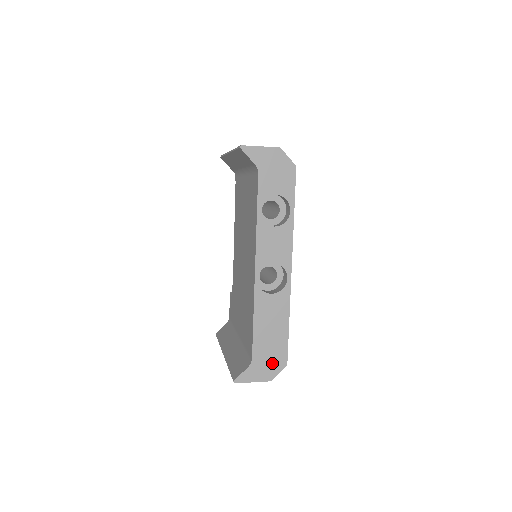
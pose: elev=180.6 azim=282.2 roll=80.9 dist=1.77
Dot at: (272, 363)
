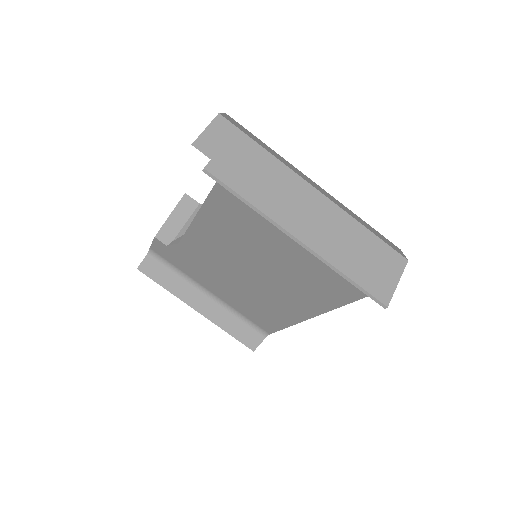
Dot at: occluded
